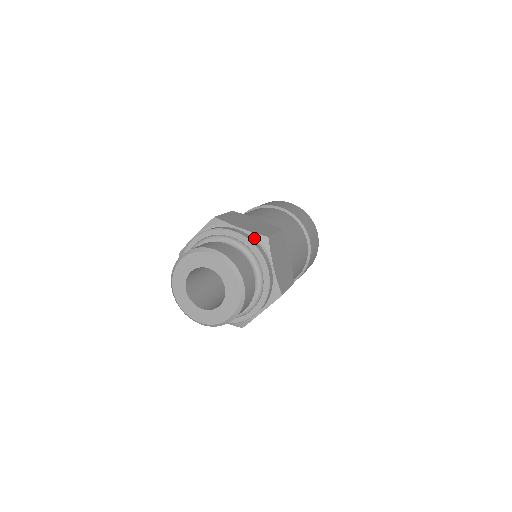
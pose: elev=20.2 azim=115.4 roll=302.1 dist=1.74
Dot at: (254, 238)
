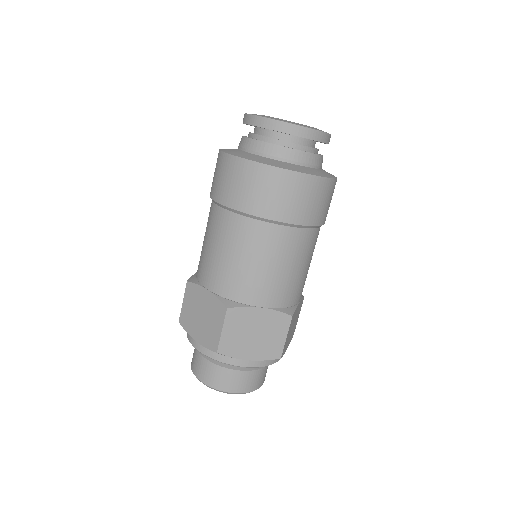
Dot at: occluded
